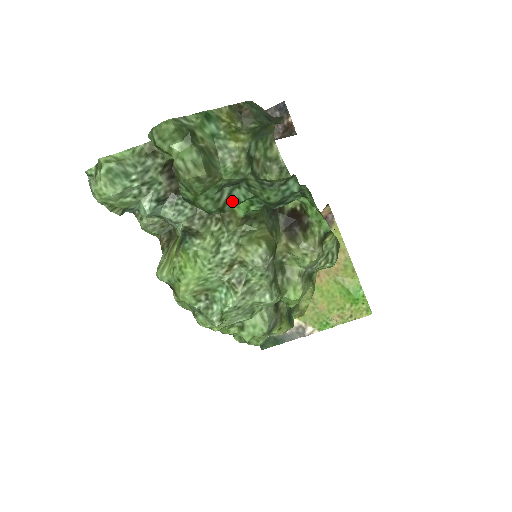
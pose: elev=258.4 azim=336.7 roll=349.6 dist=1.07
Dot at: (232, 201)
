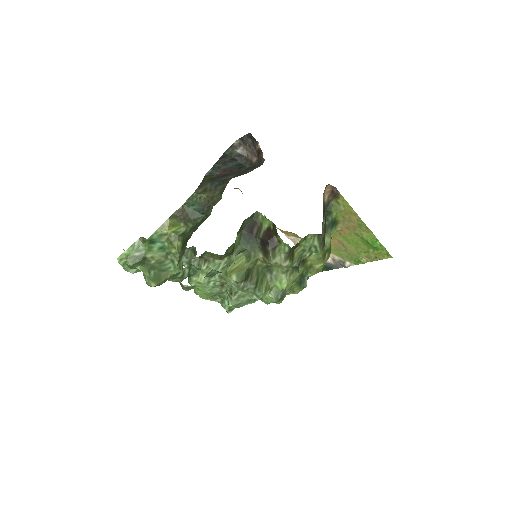
Dot at: (194, 270)
